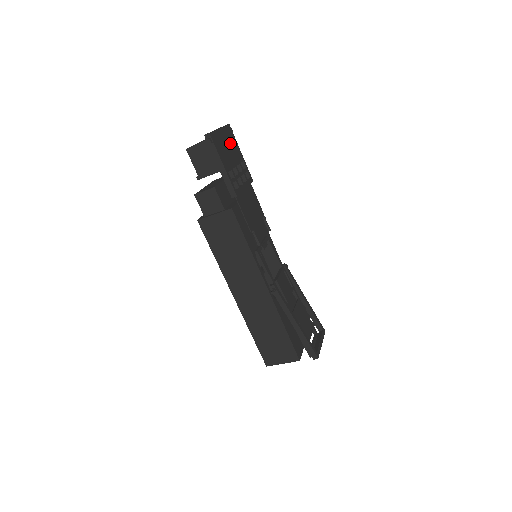
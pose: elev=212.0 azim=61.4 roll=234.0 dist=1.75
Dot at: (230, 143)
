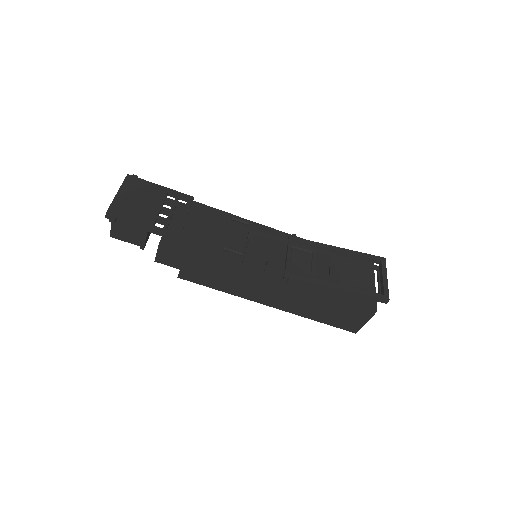
Dot at: (140, 192)
